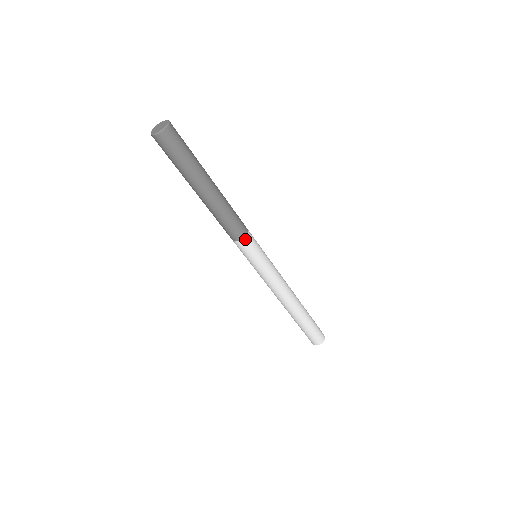
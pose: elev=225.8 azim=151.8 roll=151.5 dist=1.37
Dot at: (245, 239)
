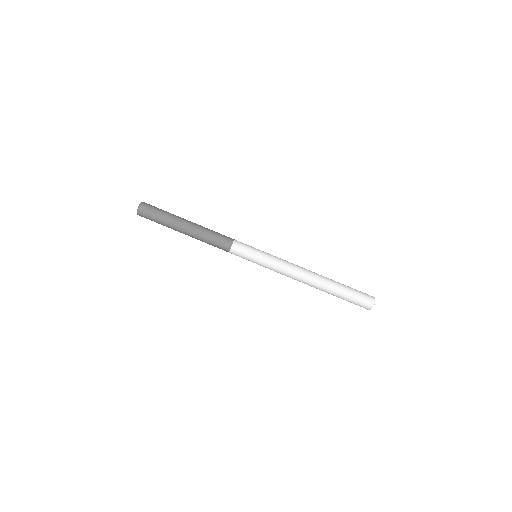
Dot at: (235, 242)
